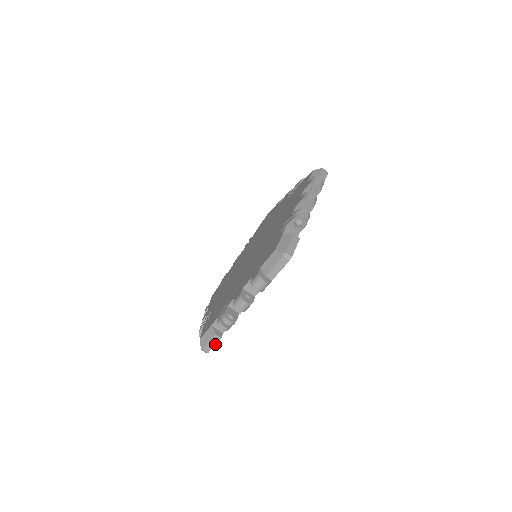
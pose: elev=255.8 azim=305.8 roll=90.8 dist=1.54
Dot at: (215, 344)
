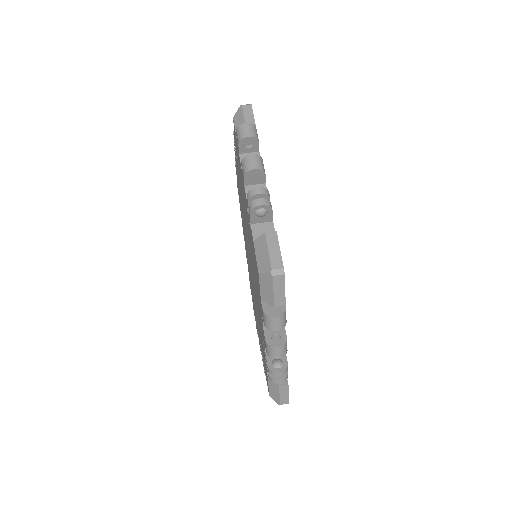
Dot at: (288, 393)
